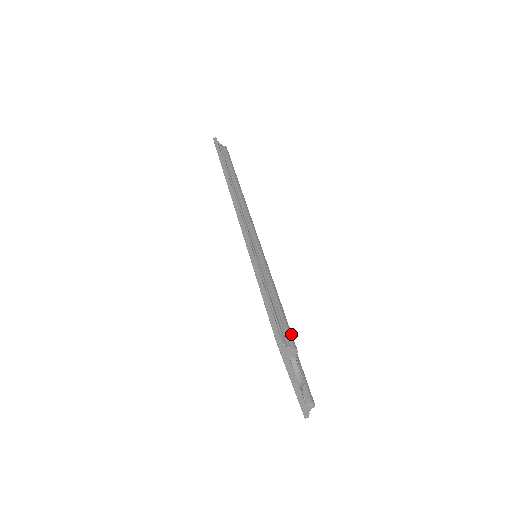
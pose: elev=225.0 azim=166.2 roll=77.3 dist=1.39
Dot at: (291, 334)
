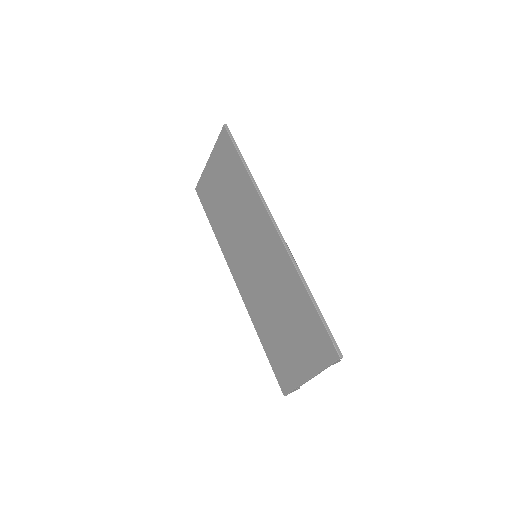
Dot at: occluded
